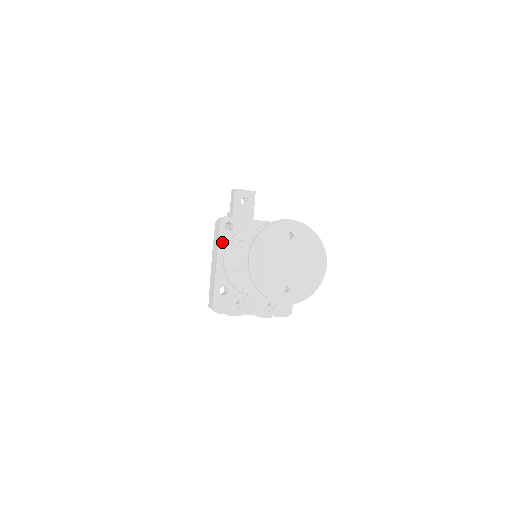
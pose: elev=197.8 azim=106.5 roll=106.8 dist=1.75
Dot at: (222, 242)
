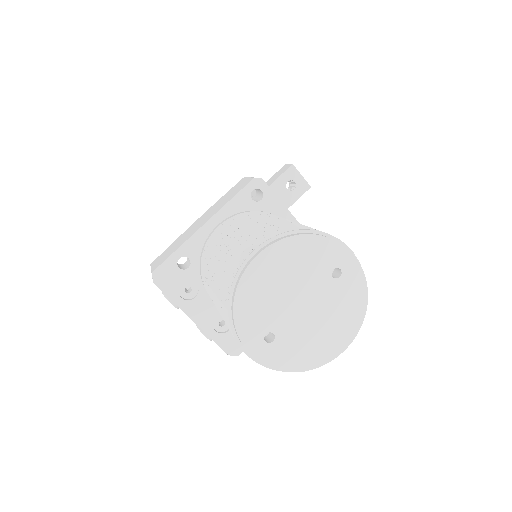
Dot at: (233, 205)
